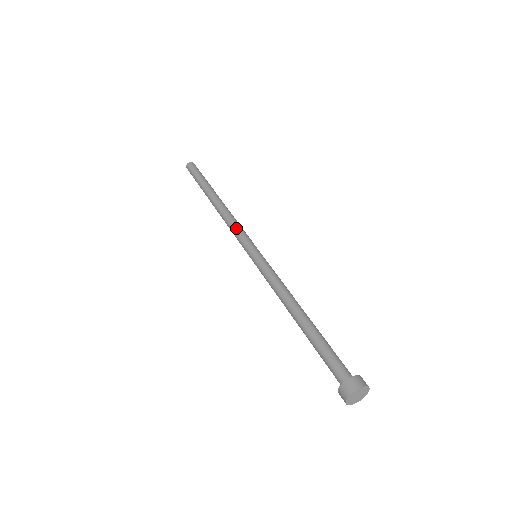
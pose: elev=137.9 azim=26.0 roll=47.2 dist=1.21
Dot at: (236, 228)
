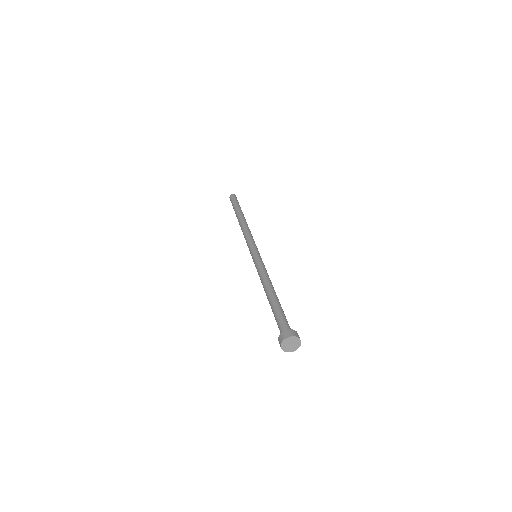
Dot at: (248, 237)
